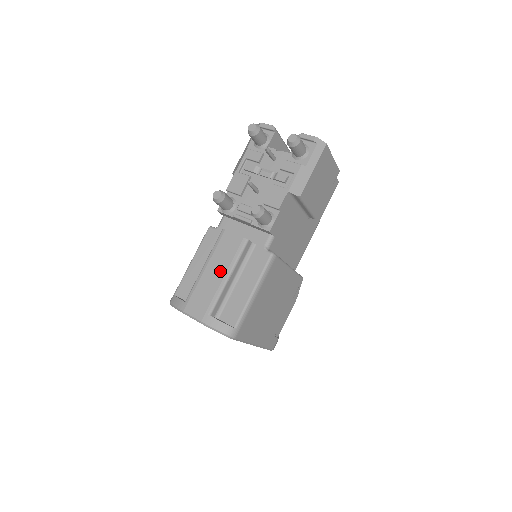
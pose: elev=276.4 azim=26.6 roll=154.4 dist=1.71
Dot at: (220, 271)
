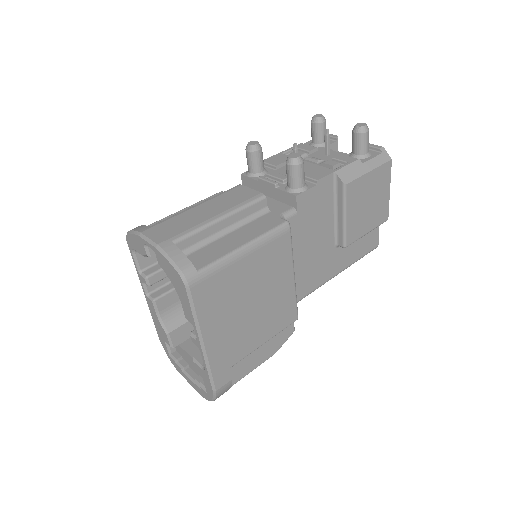
Dot at: (214, 210)
